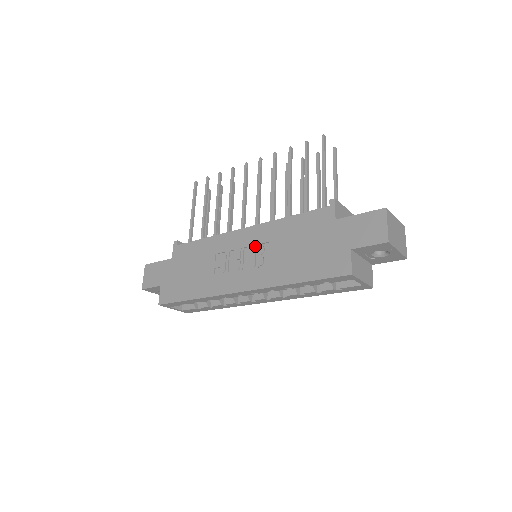
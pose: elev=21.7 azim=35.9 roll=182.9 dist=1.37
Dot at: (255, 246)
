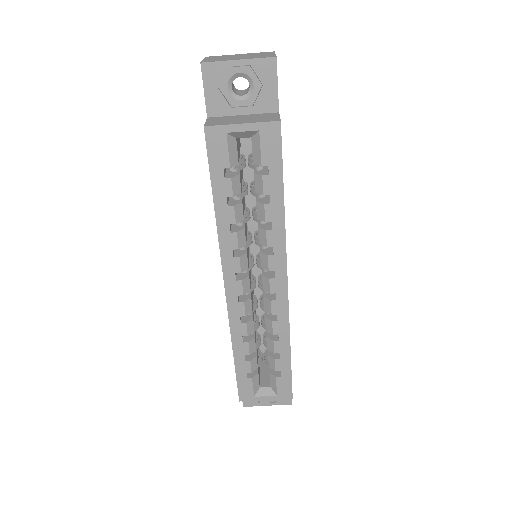
Dot at: occluded
